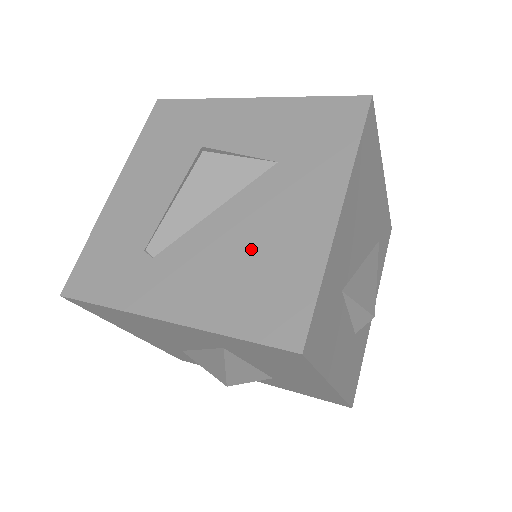
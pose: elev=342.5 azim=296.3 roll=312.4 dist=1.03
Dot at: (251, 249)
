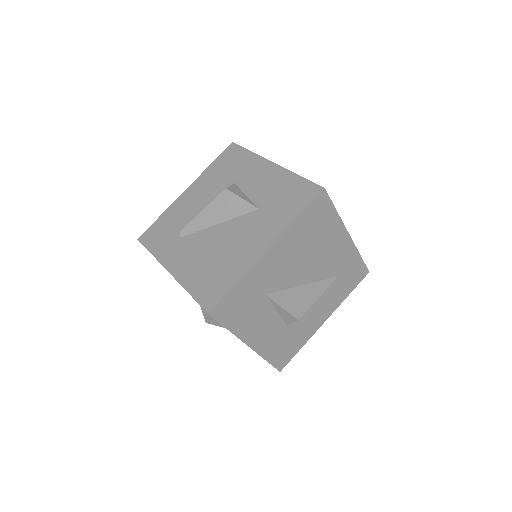
Dot at: (220, 252)
